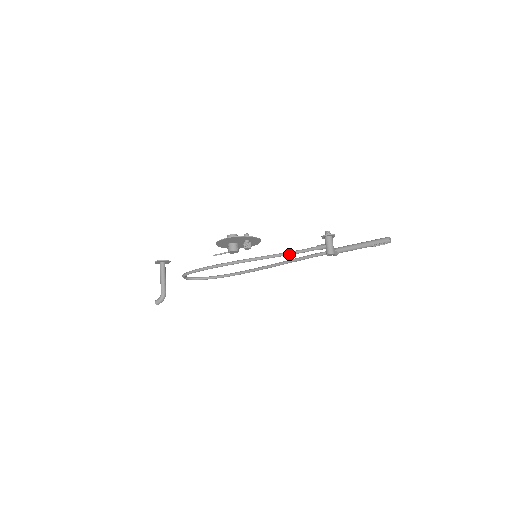
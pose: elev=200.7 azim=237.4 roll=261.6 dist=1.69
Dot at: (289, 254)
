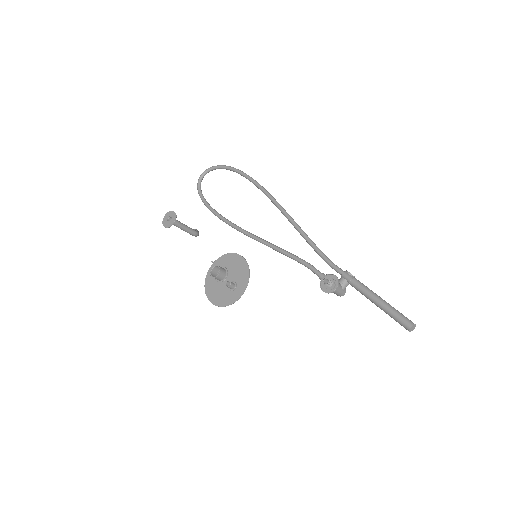
Dot at: (293, 259)
